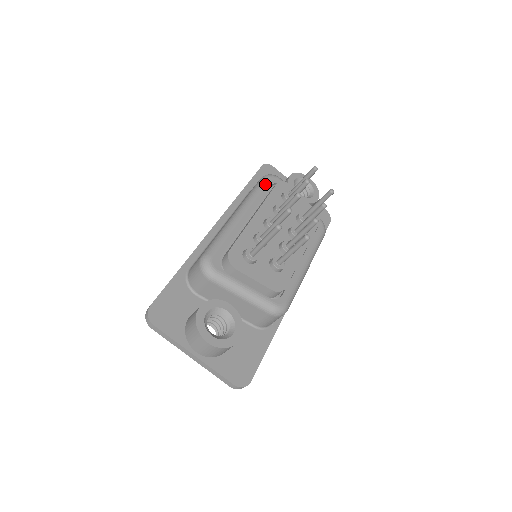
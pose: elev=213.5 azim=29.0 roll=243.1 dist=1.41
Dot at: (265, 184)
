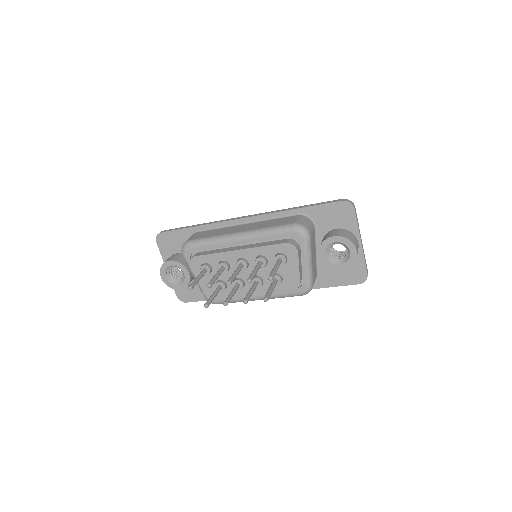
Dot at: (282, 233)
